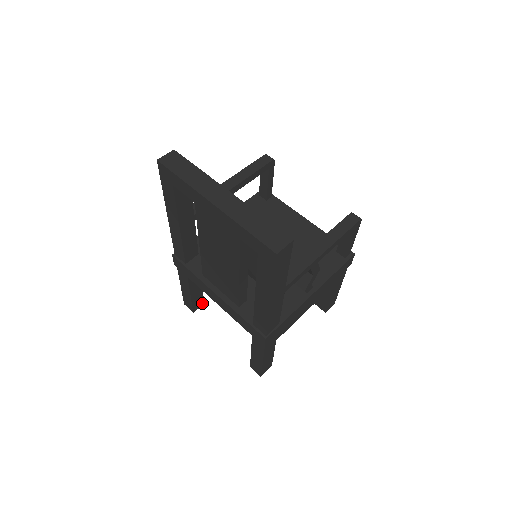
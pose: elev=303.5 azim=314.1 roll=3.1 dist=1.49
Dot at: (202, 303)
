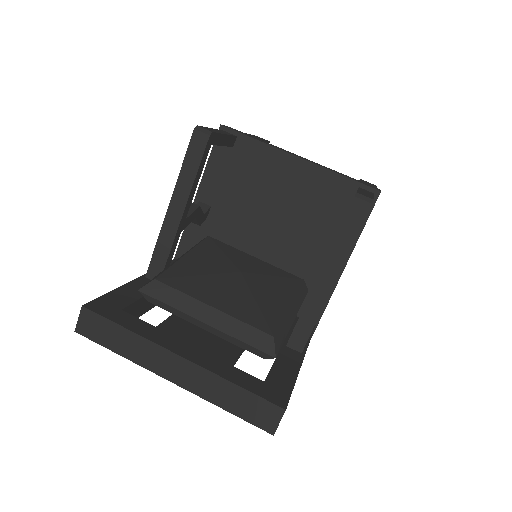
Dot at: occluded
